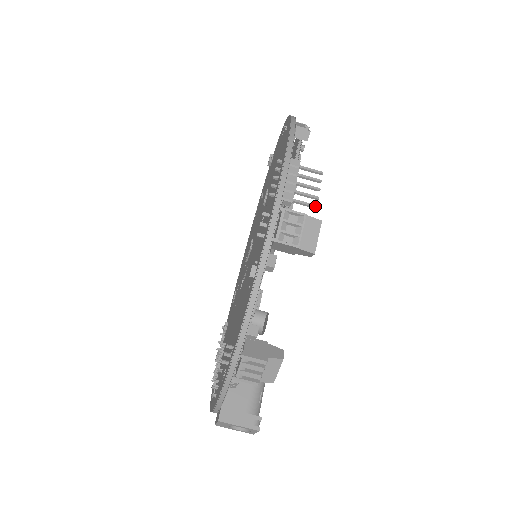
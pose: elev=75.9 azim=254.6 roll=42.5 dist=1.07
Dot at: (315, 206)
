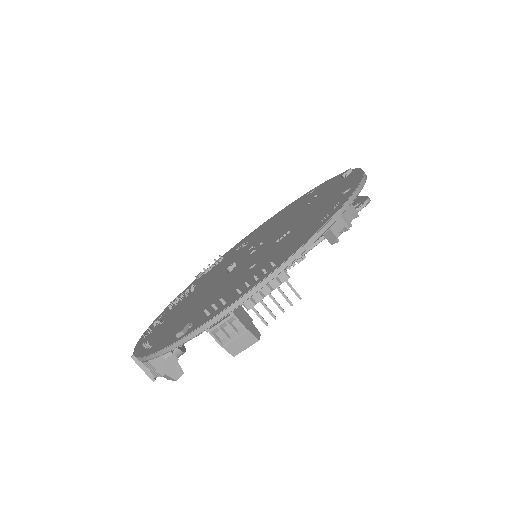
Dot at: (266, 324)
